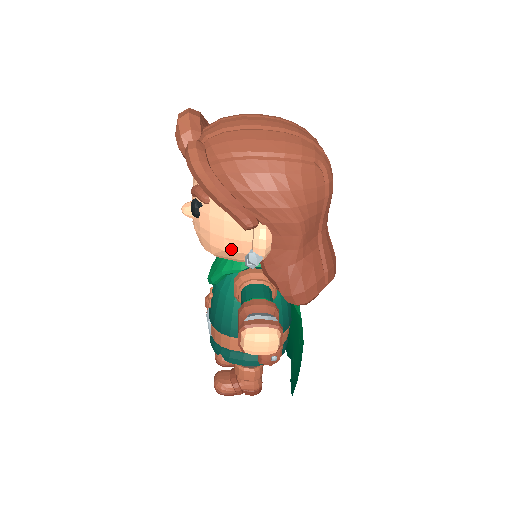
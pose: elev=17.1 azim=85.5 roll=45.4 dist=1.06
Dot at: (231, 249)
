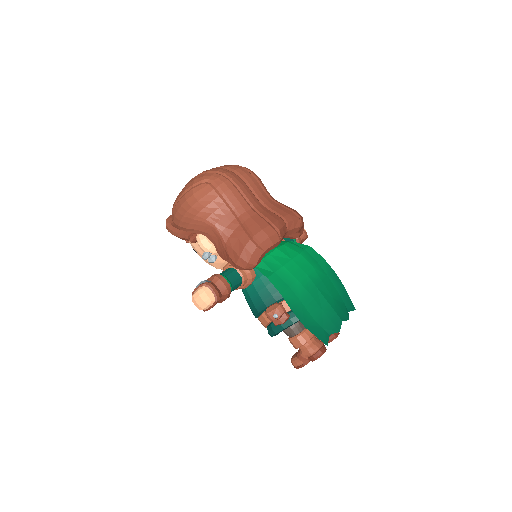
Dot at: occluded
